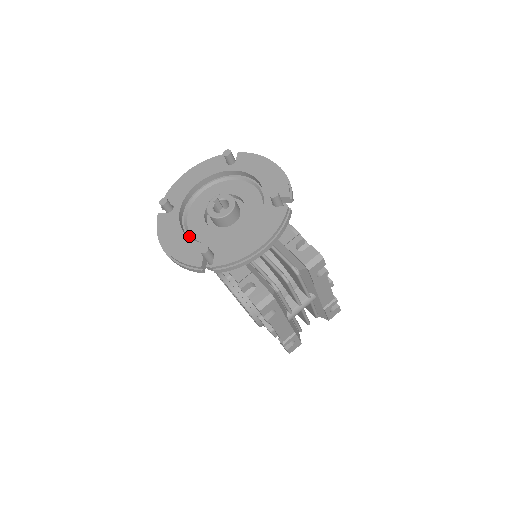
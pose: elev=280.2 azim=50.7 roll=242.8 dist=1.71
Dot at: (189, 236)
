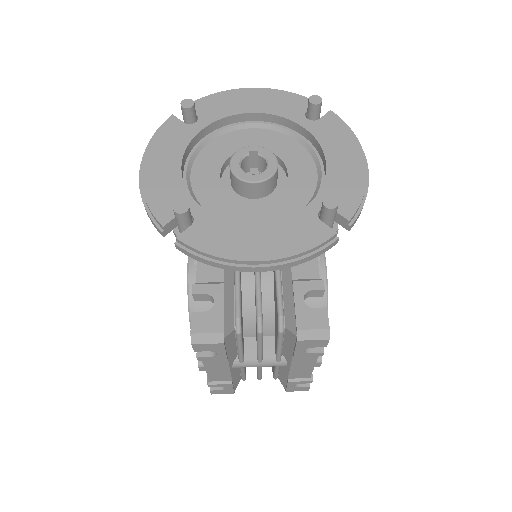
Dot at: (186, 173)
